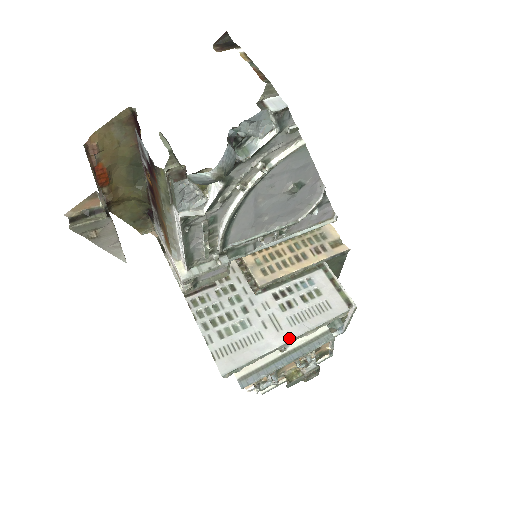
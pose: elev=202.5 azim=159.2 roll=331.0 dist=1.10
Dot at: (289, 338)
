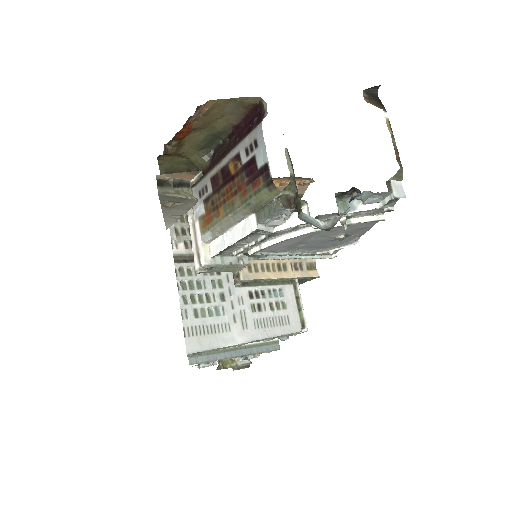
Dot at: (251, 339)
